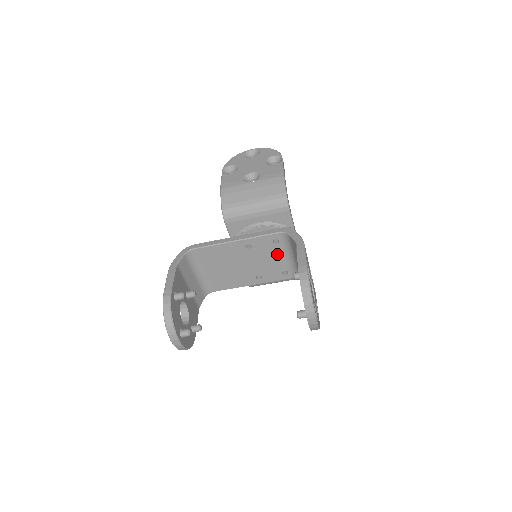
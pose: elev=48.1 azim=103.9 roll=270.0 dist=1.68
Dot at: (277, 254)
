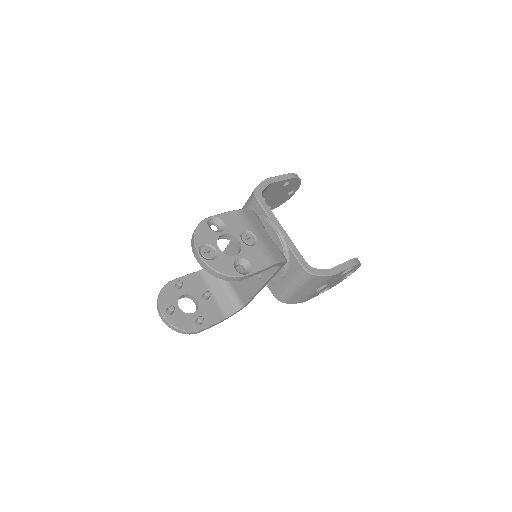
Dot at: occluded
